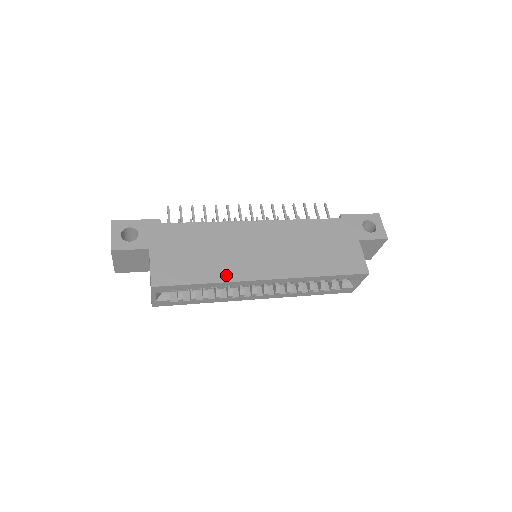
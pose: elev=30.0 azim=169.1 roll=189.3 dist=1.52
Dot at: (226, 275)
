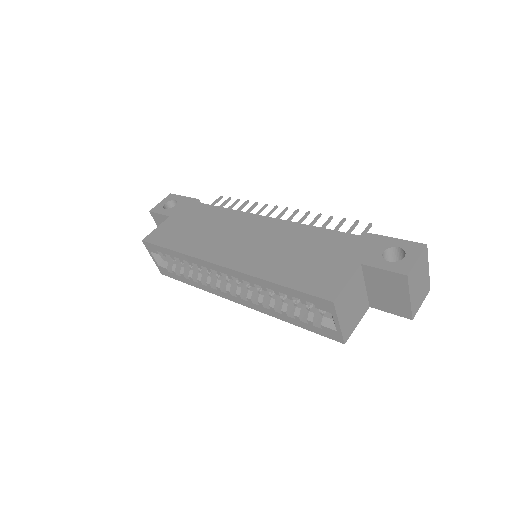
Dot at: (194, 250)
